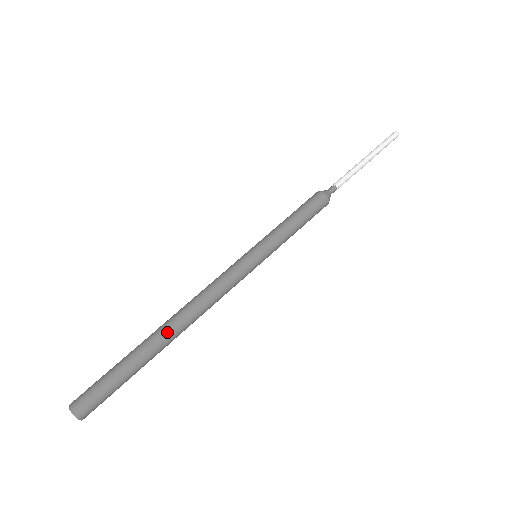
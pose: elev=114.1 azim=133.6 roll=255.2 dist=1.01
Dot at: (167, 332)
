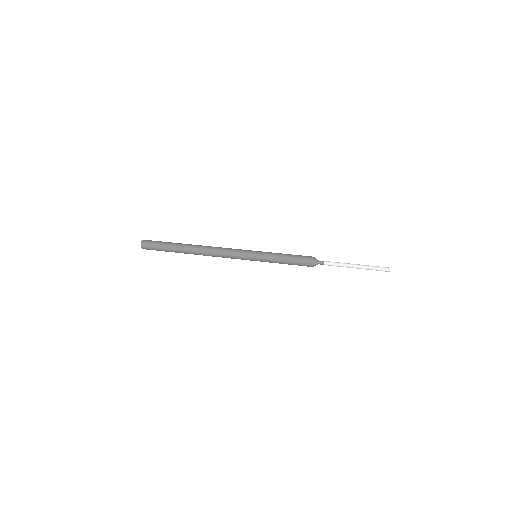
Dot at: (194, 246)
